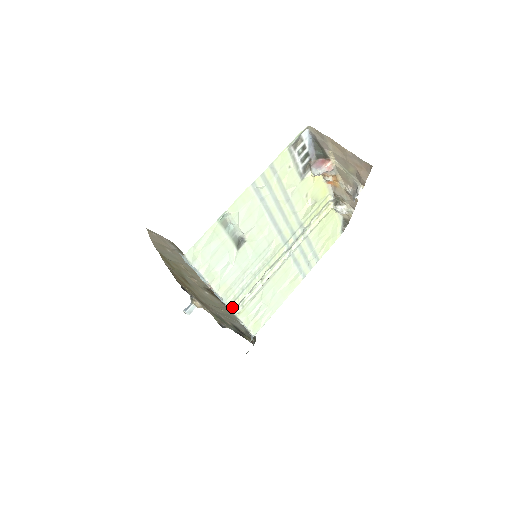
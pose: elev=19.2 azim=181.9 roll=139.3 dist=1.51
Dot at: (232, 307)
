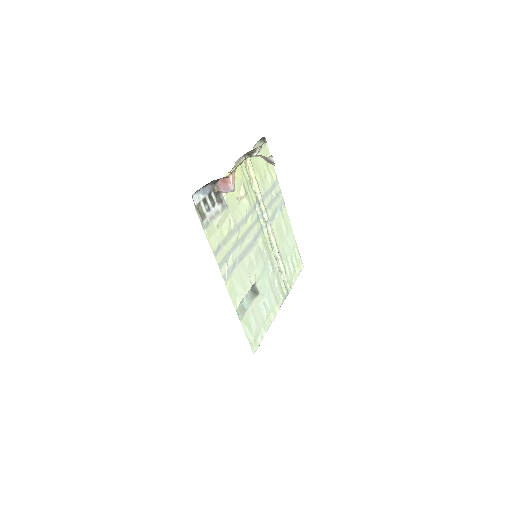
Dot at: (285, 295)
